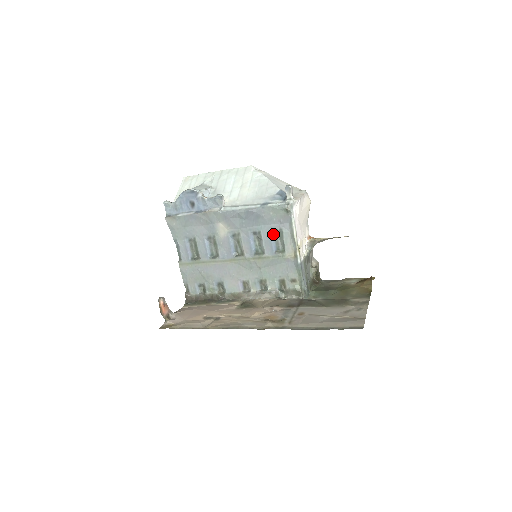
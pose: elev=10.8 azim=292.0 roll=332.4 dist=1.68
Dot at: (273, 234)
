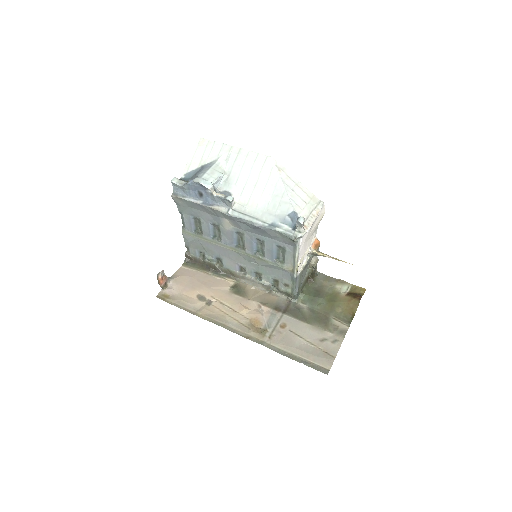
Dot at: (276, 247)
